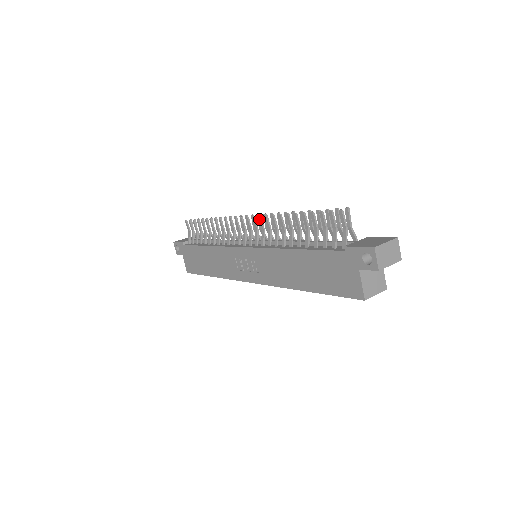
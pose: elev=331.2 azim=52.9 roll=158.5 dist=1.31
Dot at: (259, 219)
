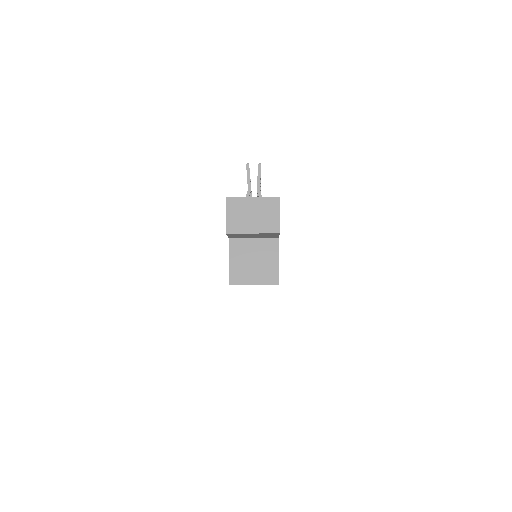
Dot at: occluded
